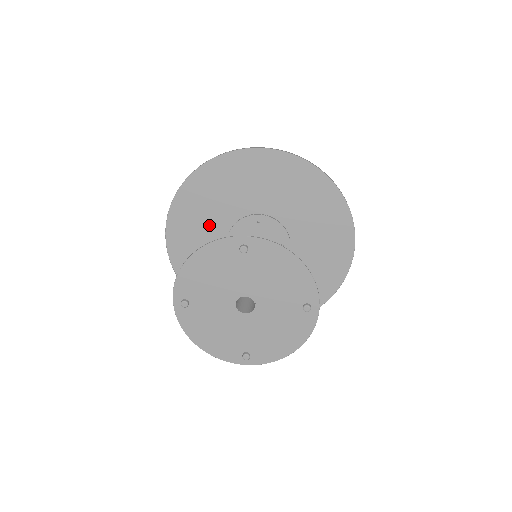
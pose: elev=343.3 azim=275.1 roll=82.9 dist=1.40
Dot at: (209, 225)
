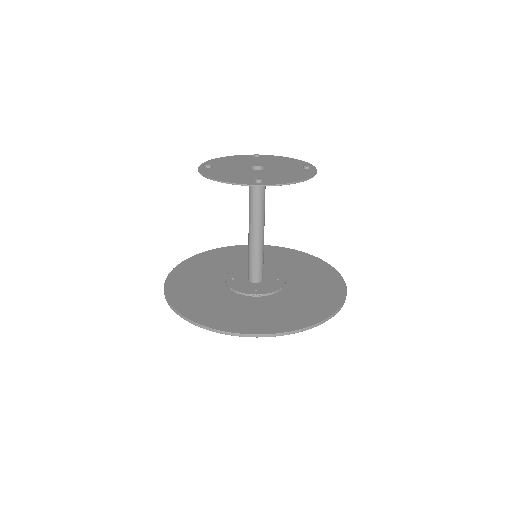
Dot at: (210, 273)
